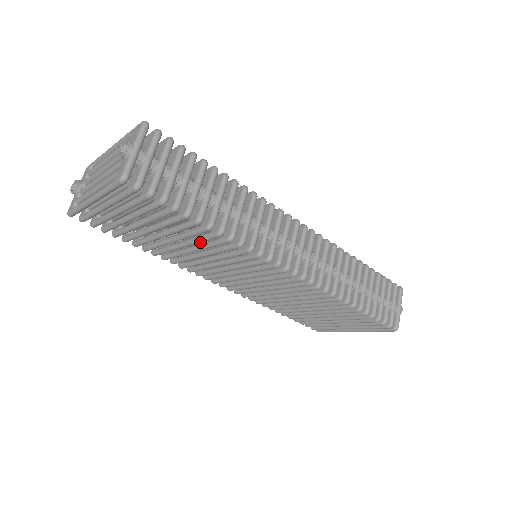
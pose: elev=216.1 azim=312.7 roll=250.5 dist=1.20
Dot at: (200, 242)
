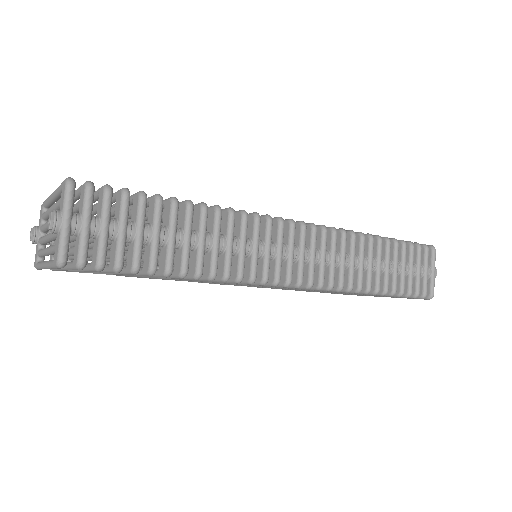
Dot at: (181, 279)
